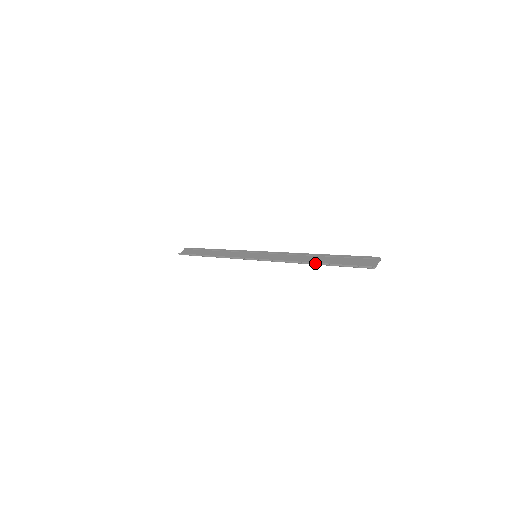
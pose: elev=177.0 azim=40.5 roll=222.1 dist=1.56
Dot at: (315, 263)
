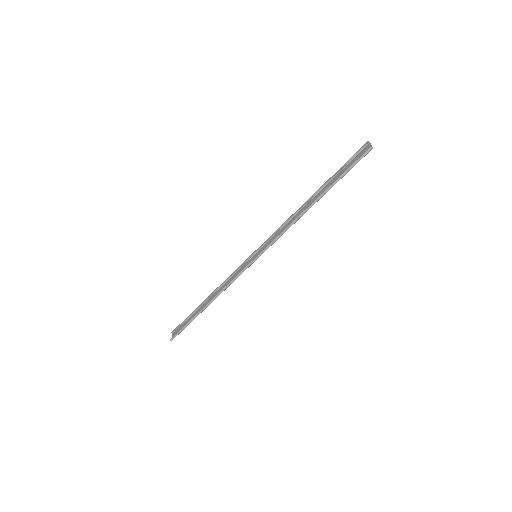
Dot at: (318, 198)
